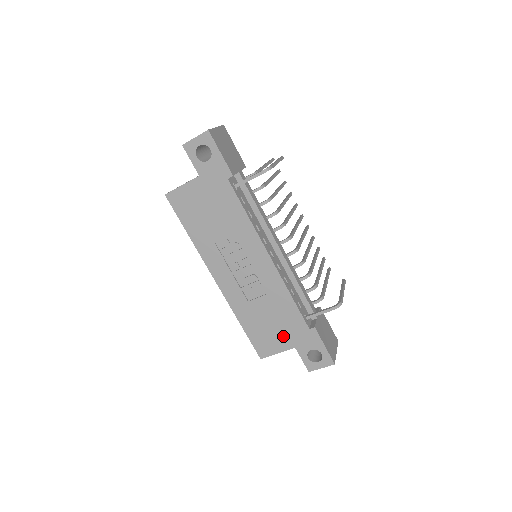
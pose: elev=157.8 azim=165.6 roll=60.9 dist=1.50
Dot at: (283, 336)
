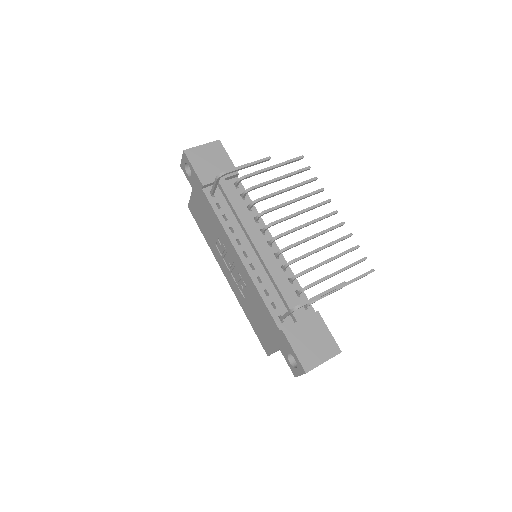
Dot at: (270, 335)
